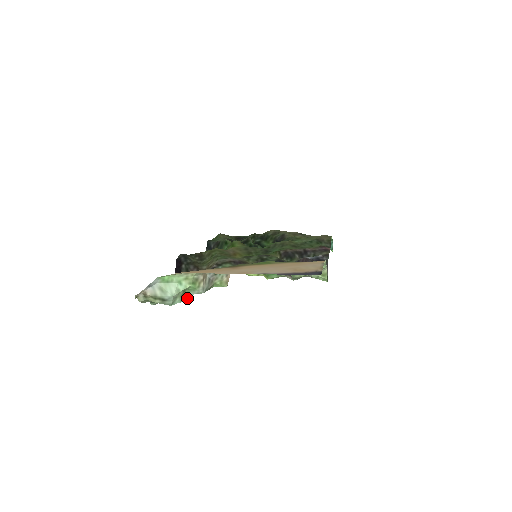
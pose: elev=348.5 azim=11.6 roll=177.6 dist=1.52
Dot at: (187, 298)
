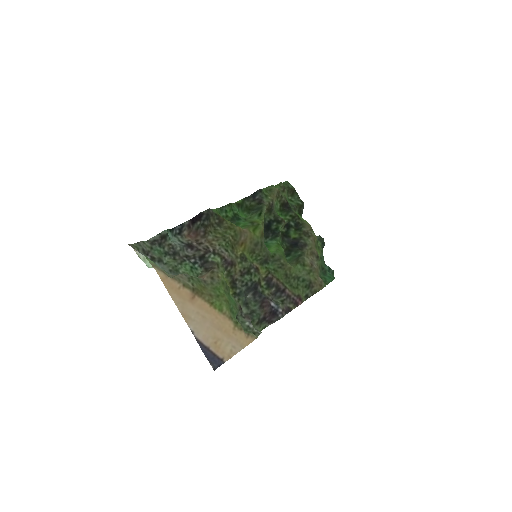
Dot at: (161, 268)
